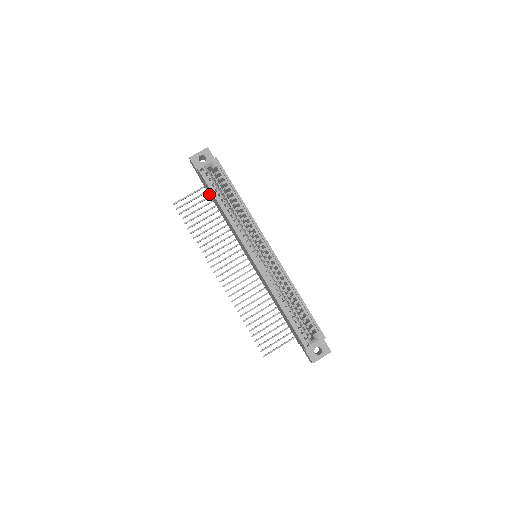
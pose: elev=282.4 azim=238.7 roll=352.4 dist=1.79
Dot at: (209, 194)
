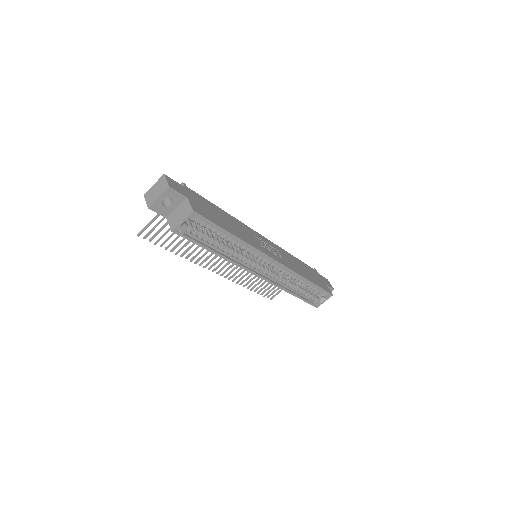
Dot at: occluded
